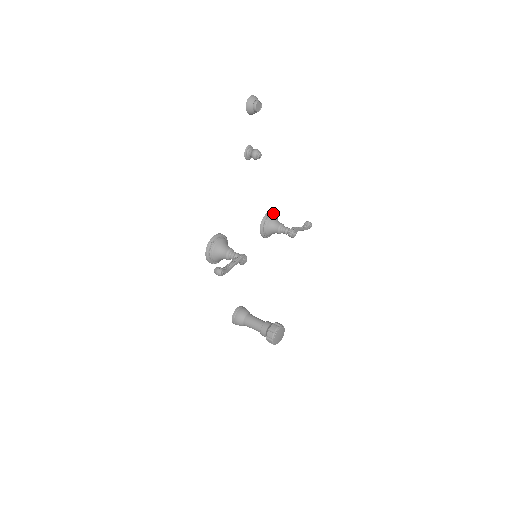
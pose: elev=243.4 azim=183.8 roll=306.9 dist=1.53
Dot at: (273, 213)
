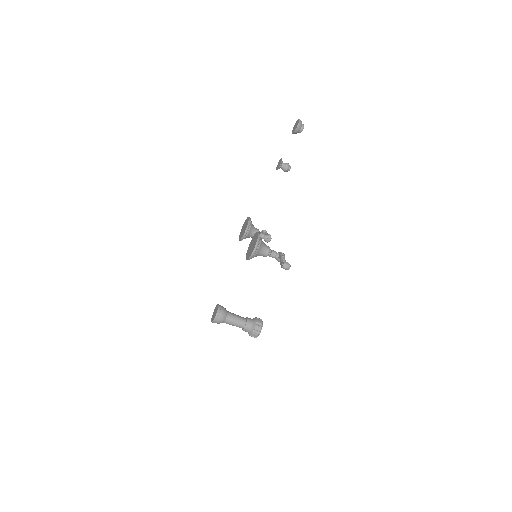
Dot at: occluded
